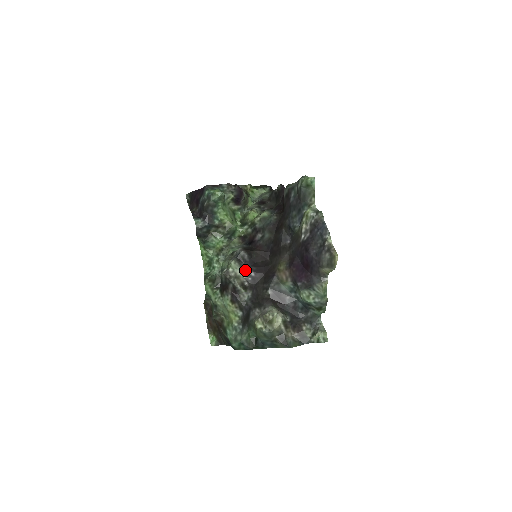
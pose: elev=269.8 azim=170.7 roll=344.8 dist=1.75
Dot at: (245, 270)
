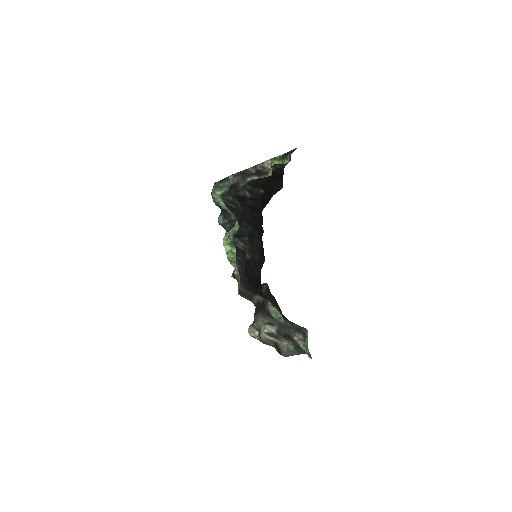
Dot at: occluded
